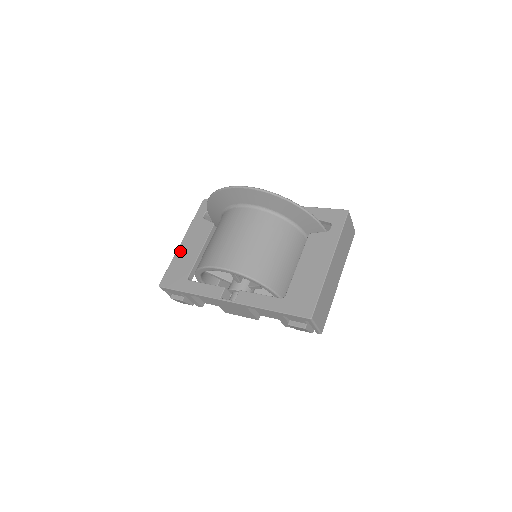
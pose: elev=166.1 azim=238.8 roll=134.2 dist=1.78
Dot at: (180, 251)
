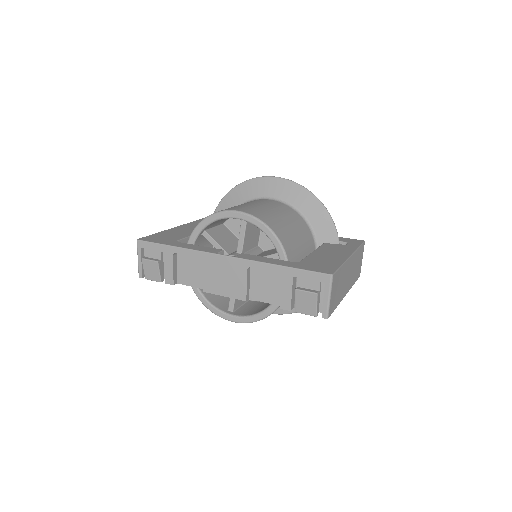
Dot at: (171, 230)
